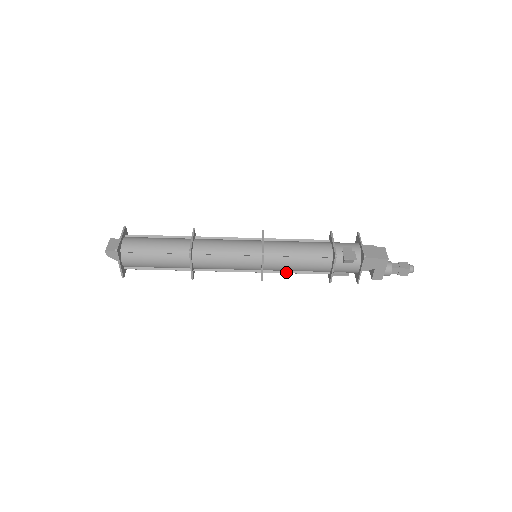
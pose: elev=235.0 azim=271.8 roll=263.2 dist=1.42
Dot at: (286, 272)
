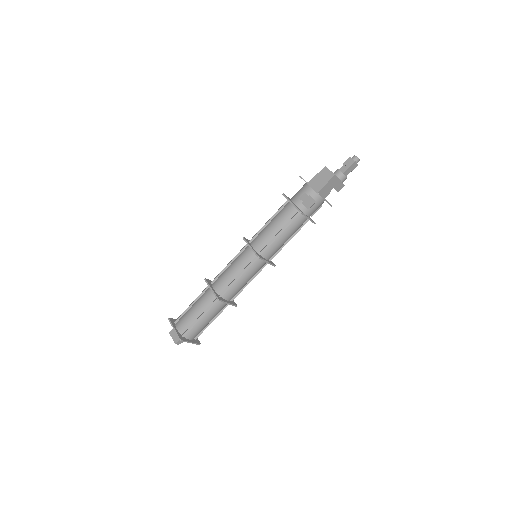
Dot at: occluded
